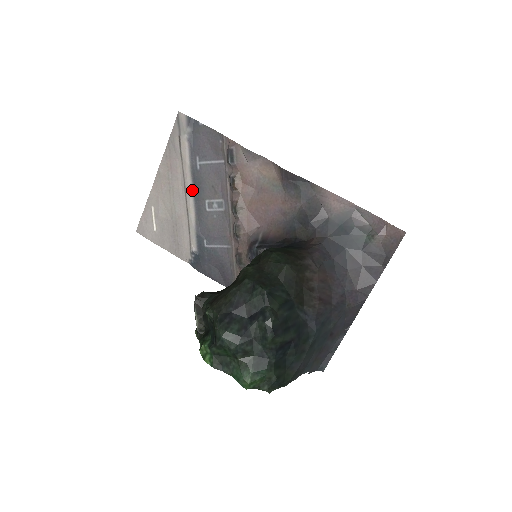
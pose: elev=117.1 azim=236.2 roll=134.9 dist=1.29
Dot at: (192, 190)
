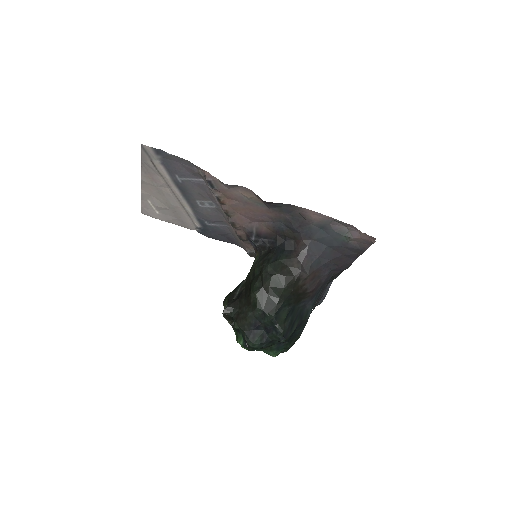
Dot at: (181, 194)
